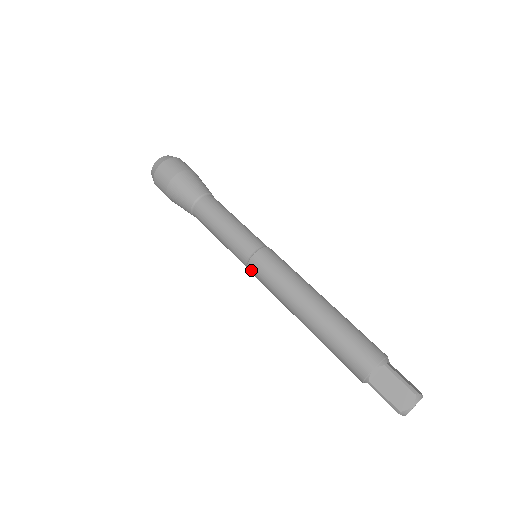
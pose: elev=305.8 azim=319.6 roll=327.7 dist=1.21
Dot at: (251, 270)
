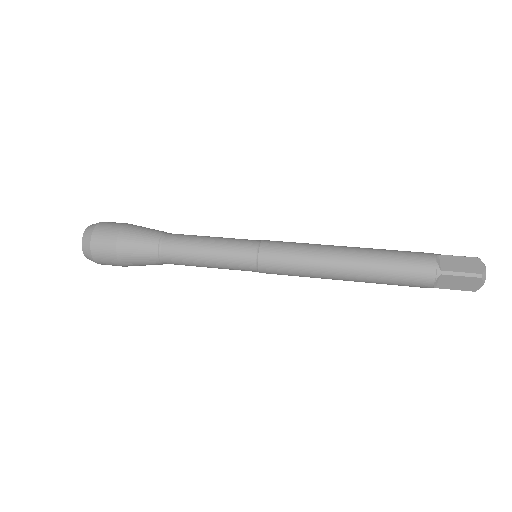
Dot at: (265, 260)
